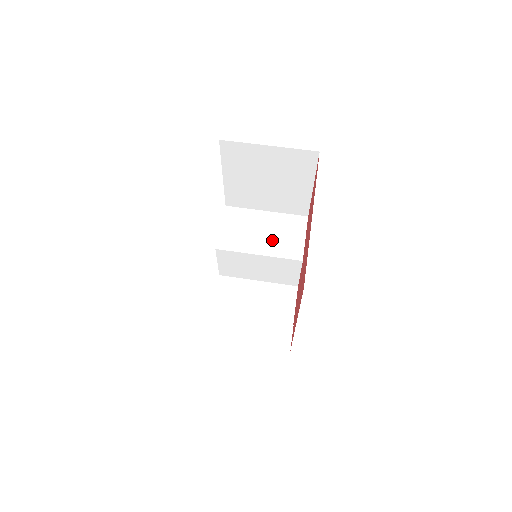
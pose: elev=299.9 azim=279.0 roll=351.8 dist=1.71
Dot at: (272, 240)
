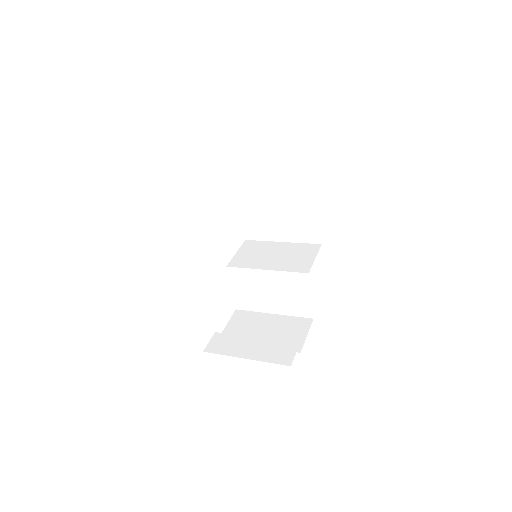
Dot at: (282, 260)
